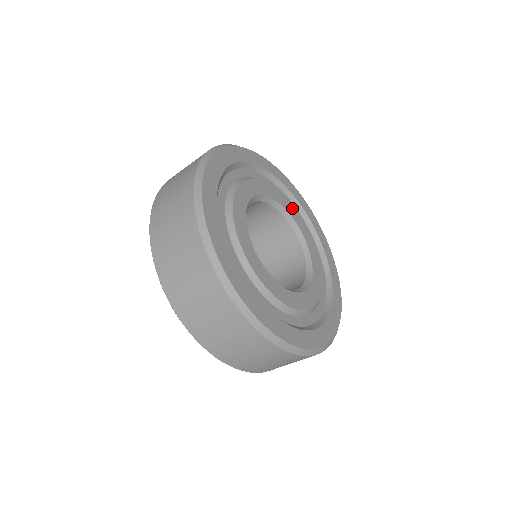
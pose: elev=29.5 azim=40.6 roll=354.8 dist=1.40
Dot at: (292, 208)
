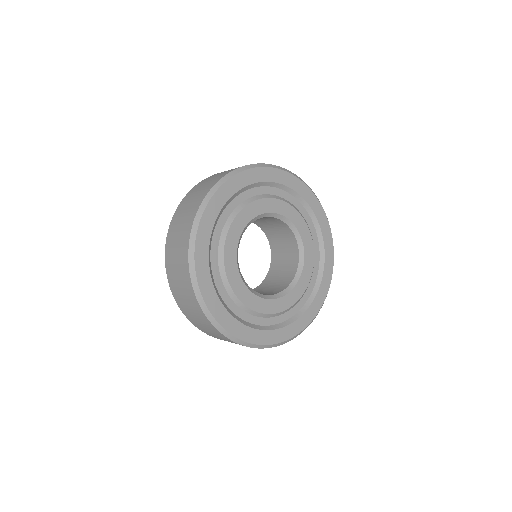
Dot at: (294, 211)
